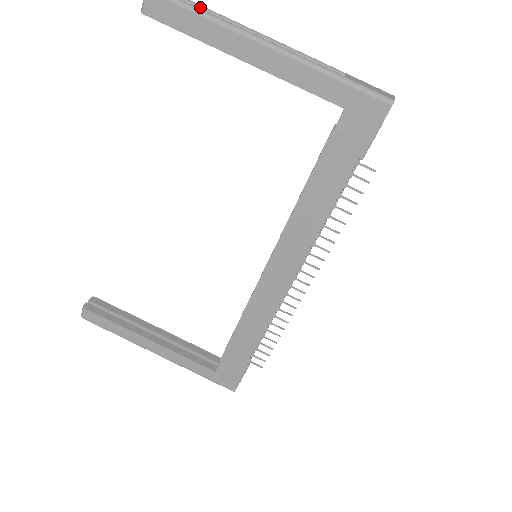
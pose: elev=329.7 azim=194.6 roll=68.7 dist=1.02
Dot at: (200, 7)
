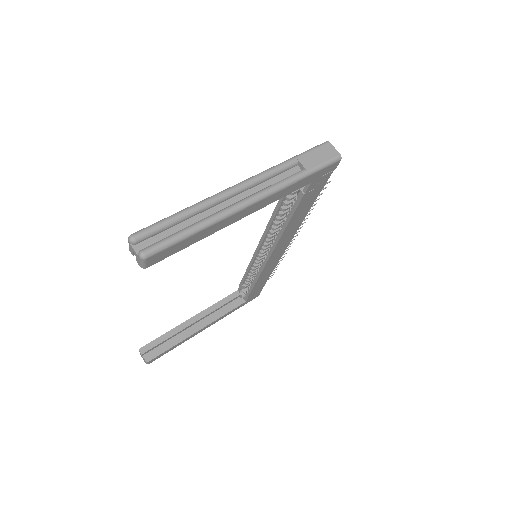
Dot at: (177, 220)
